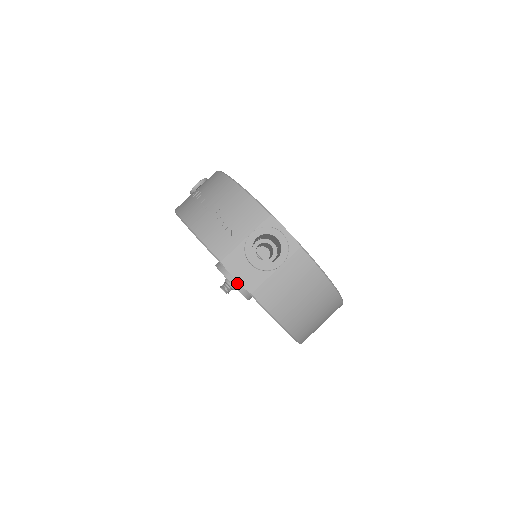
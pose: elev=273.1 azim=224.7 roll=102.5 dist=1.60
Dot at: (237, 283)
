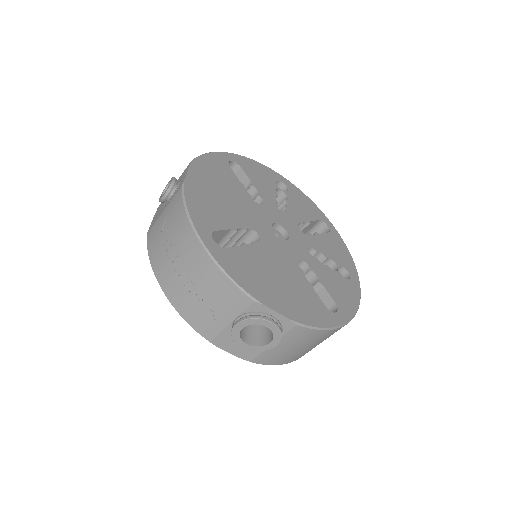
Dot at: occluded
